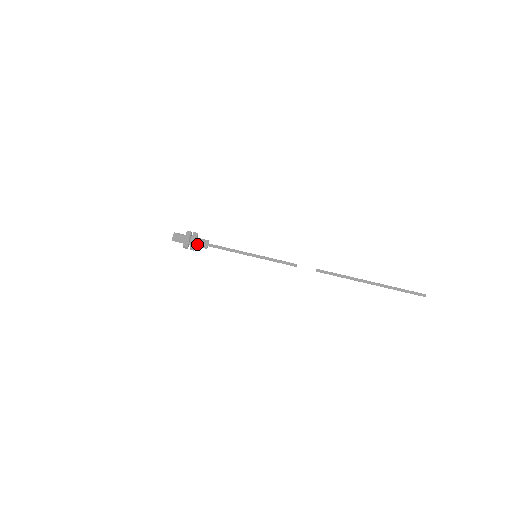
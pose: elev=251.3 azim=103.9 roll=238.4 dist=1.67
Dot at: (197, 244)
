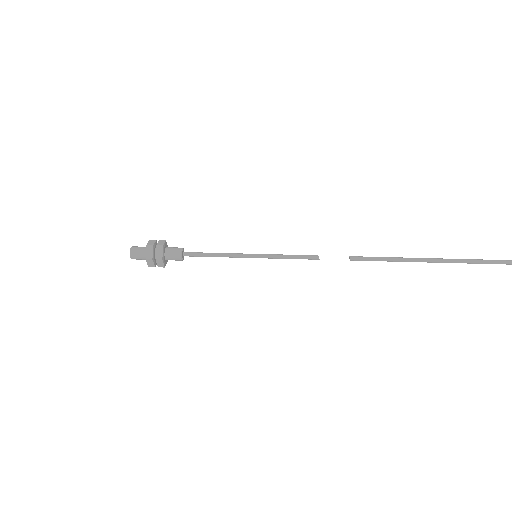
Dot at: (167, 248)
